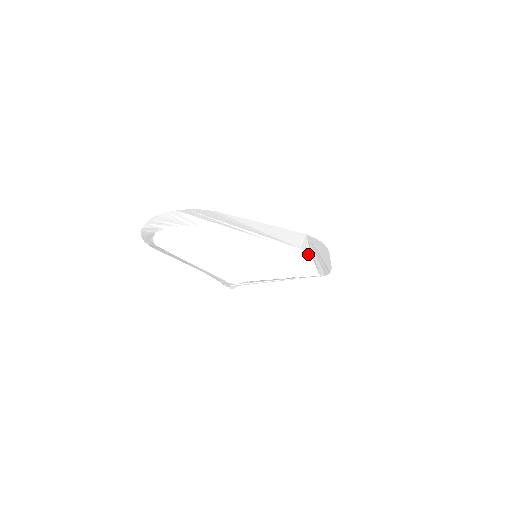
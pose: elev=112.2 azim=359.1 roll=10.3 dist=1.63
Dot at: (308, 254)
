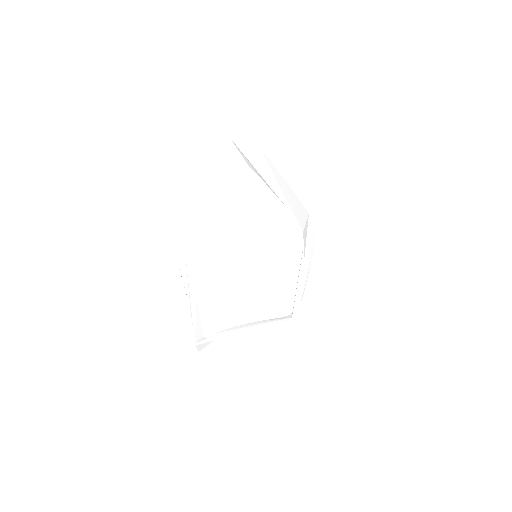
Dot at: (304, 248)
